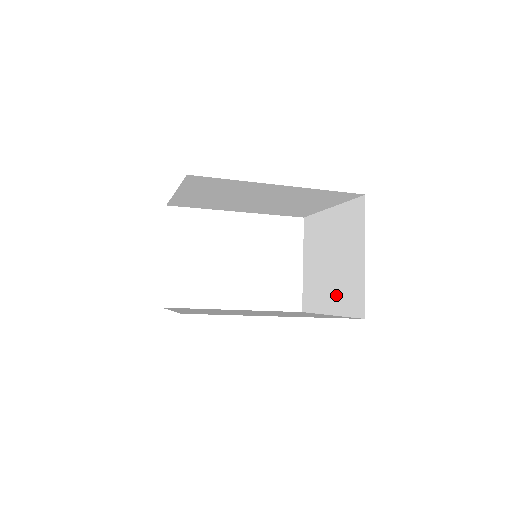
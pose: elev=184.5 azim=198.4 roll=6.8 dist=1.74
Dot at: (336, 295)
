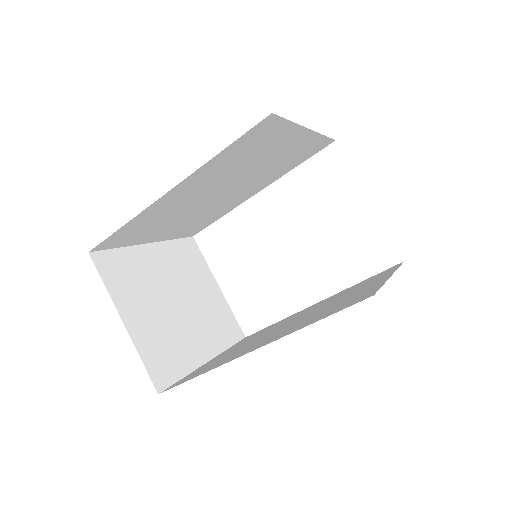
Dot at: occluded
